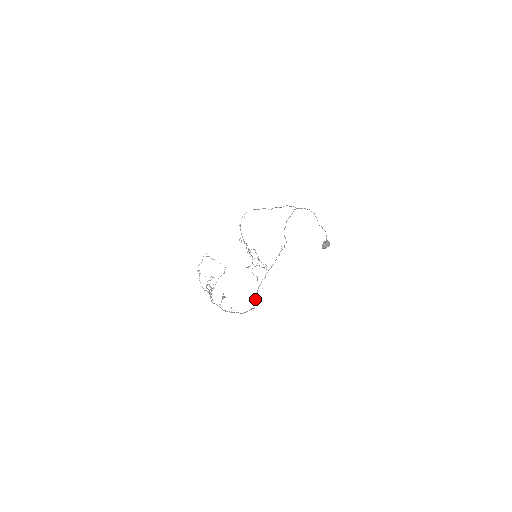
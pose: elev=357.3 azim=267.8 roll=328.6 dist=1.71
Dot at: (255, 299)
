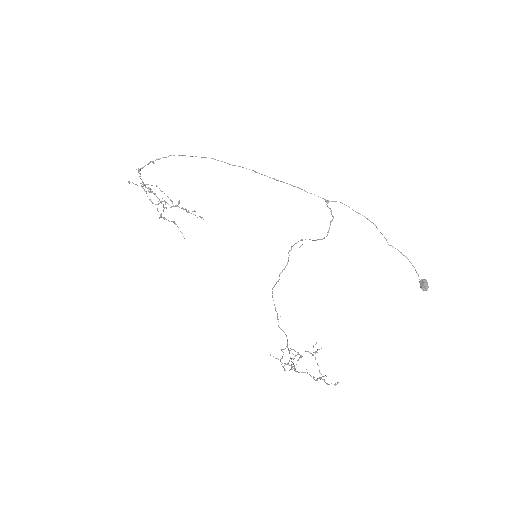
Dot at: (274, 305)
